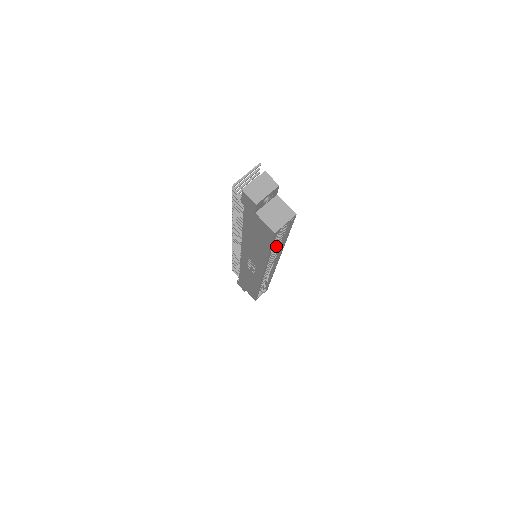
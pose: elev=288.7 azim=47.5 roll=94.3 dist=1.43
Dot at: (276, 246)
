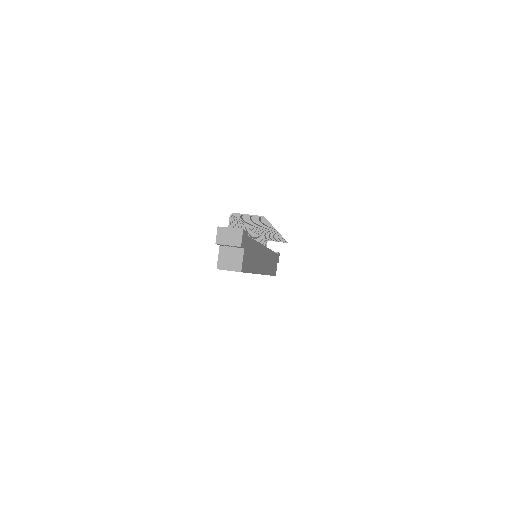
Dot at: occluded
